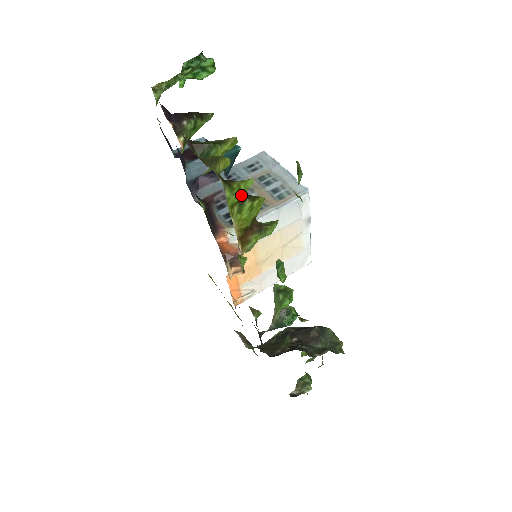
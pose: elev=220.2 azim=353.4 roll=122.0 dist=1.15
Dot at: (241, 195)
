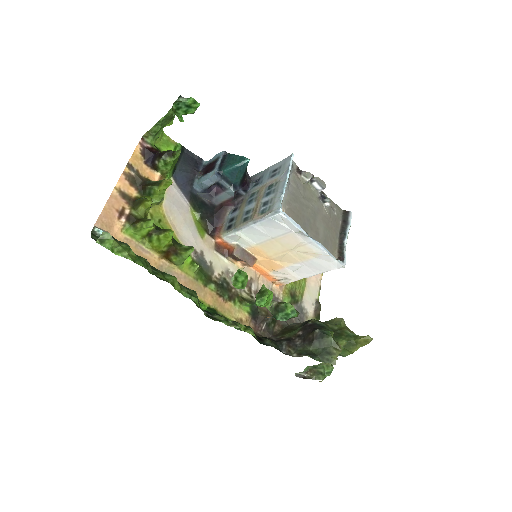
Dot at: (147, 231)
